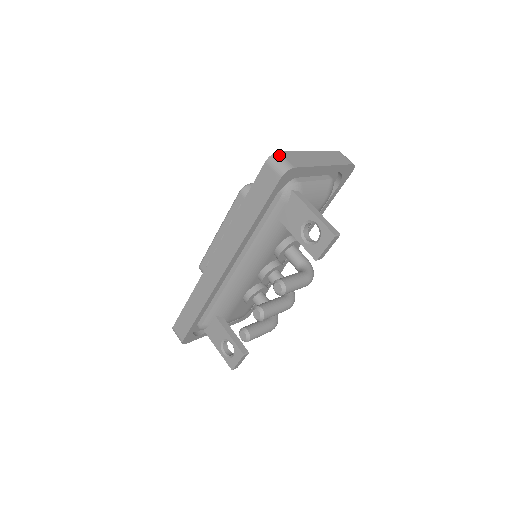
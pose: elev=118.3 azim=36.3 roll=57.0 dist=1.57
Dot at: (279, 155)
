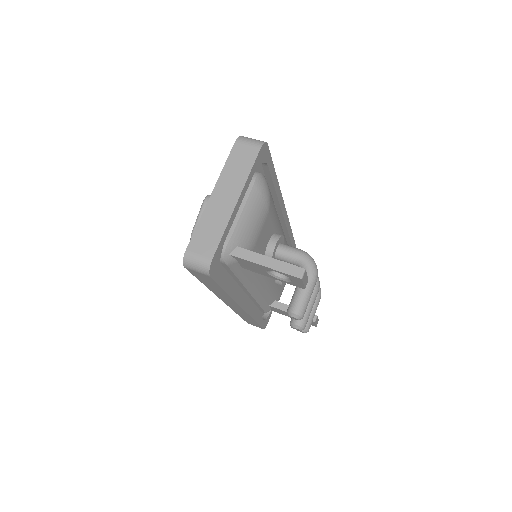
Dot at: (189, 256)
